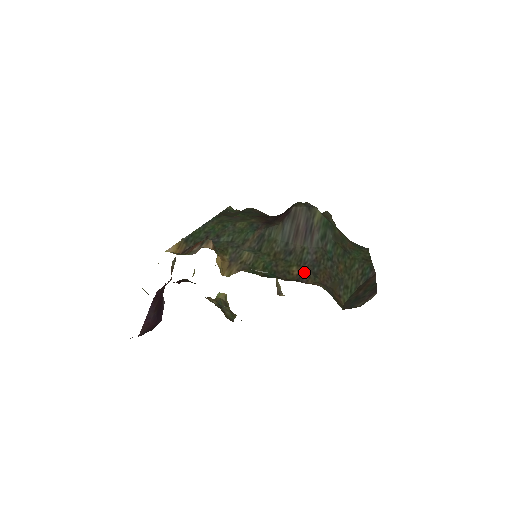
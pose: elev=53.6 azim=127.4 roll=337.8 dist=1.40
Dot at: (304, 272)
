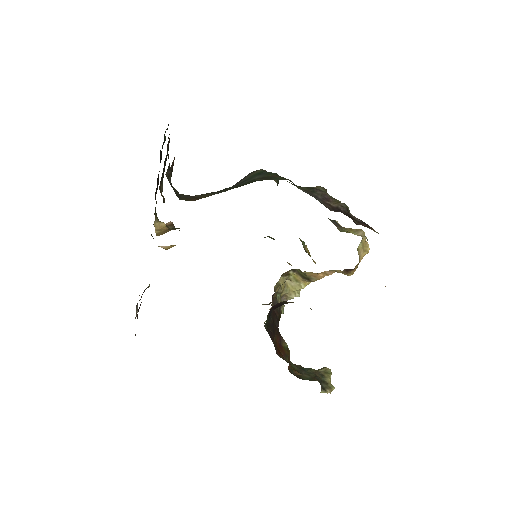
Dot at: occluded
